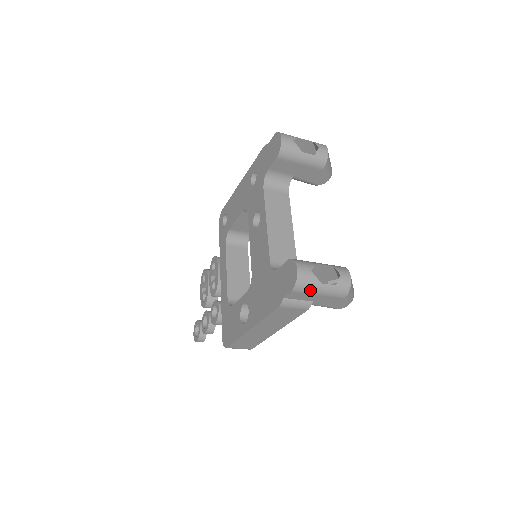
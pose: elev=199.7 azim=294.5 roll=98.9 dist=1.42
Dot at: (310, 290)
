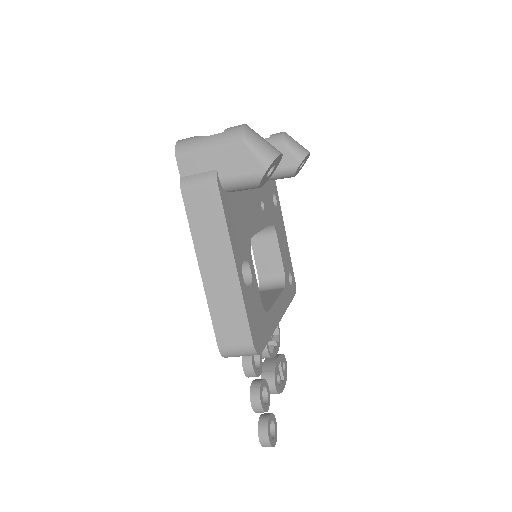
Dot at: (195, 148)
